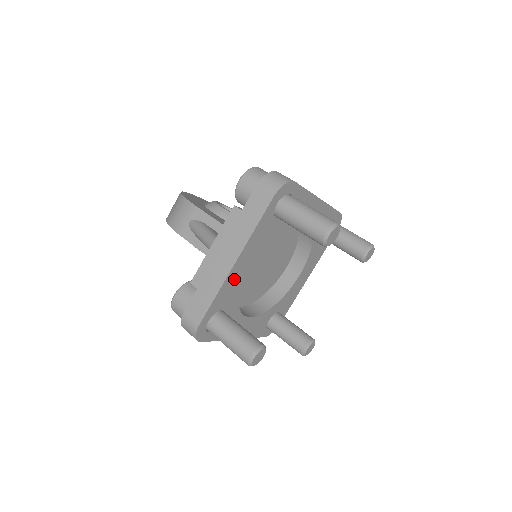
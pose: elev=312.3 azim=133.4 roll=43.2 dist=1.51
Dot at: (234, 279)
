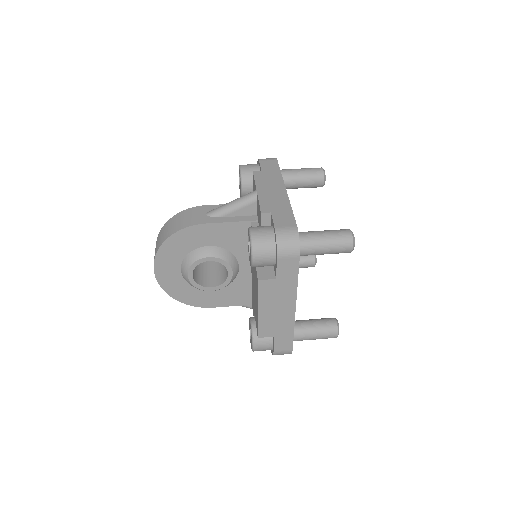
Dot at: occluded
